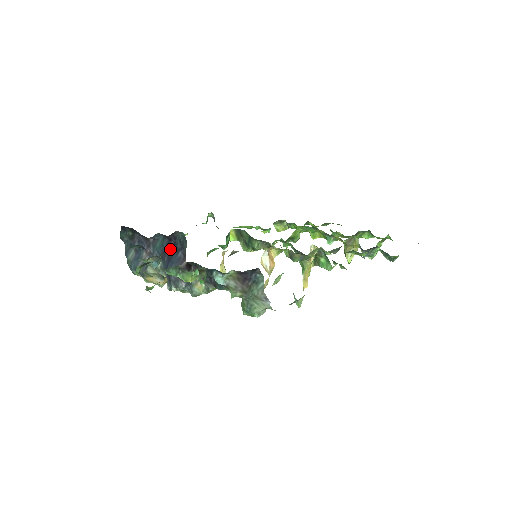
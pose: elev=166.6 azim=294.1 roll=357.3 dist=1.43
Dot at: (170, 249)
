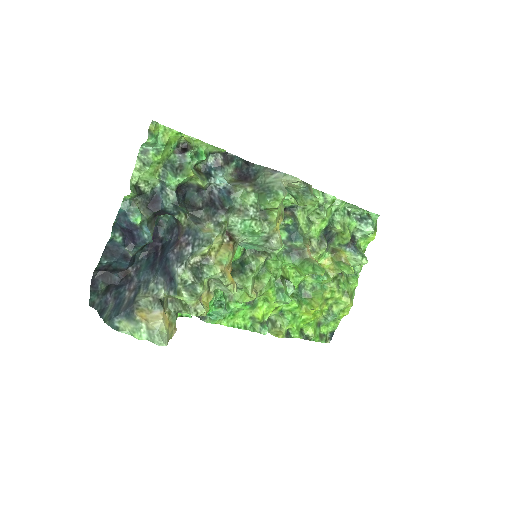
Dot at: (159, 254)
